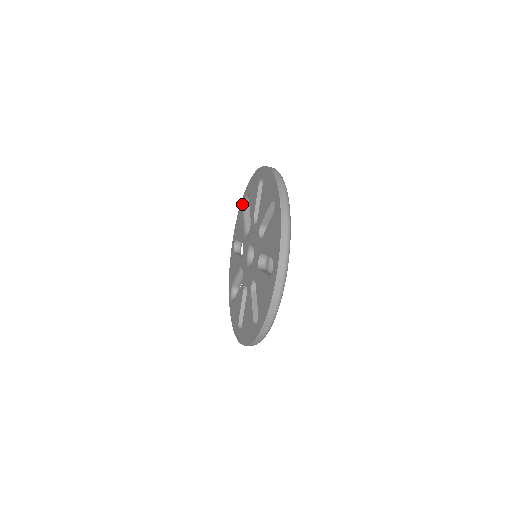
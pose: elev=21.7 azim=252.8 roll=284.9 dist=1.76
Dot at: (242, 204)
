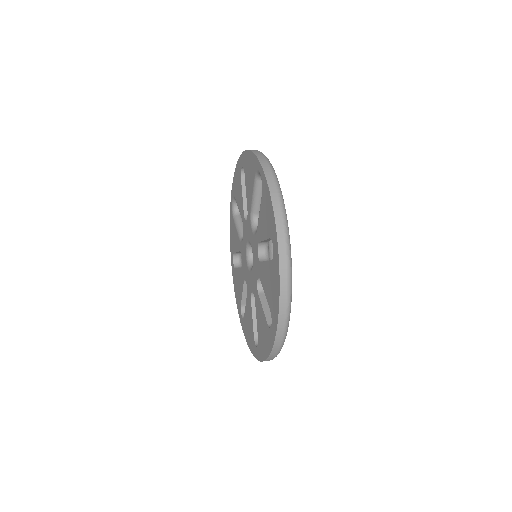
Dot at: (255, 167)
